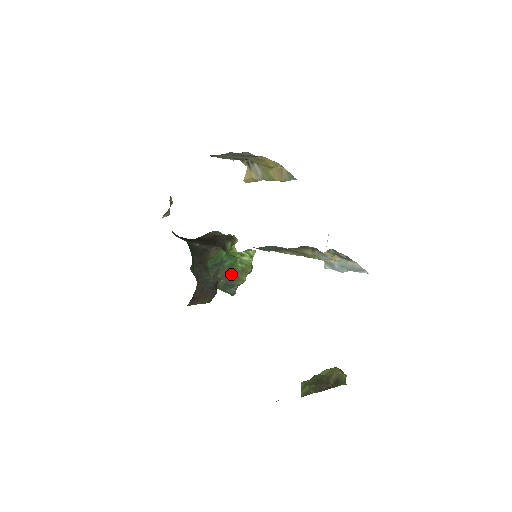
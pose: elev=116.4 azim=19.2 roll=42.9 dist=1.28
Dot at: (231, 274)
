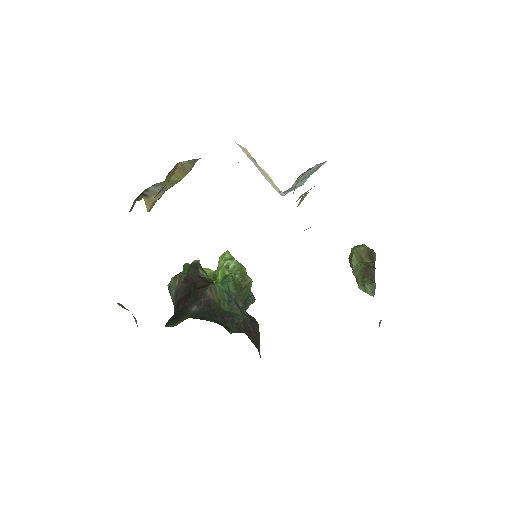
Dot at: (240, 291)
